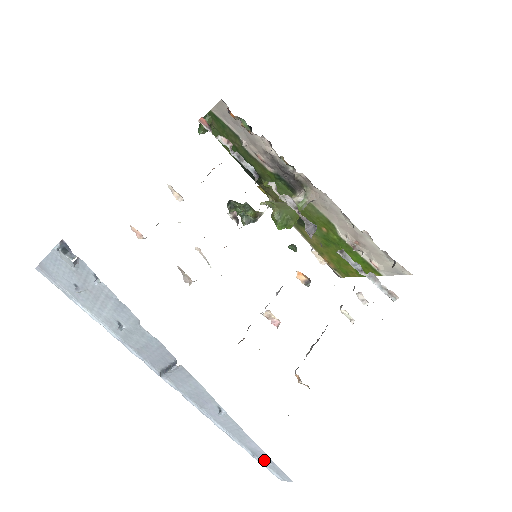
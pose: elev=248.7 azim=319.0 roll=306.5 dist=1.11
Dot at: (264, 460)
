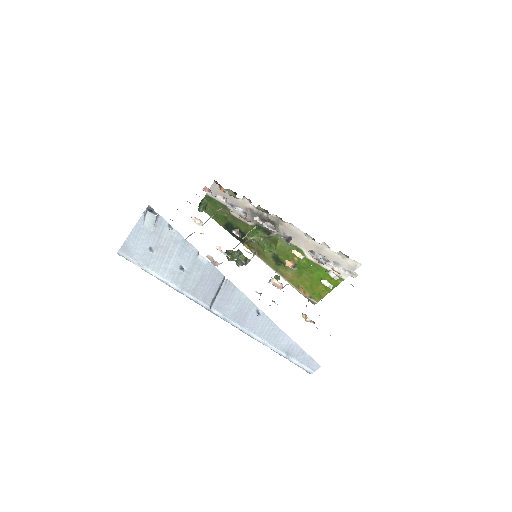
Dot at: (296, 356)
